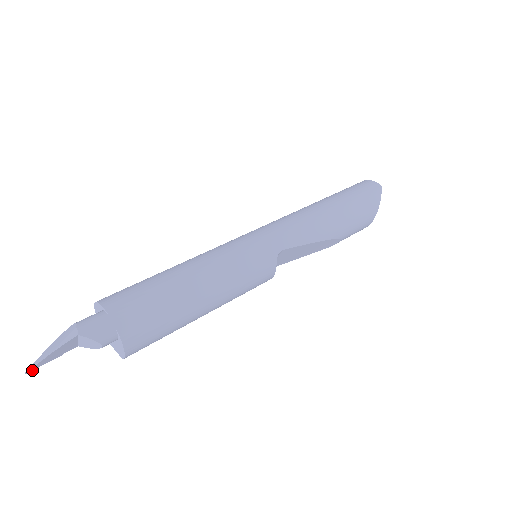
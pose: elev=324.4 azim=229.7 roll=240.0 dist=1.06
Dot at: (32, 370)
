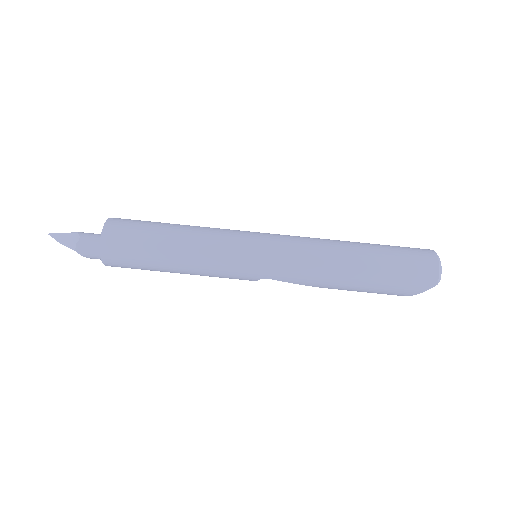
Dot at: (54, 234)
